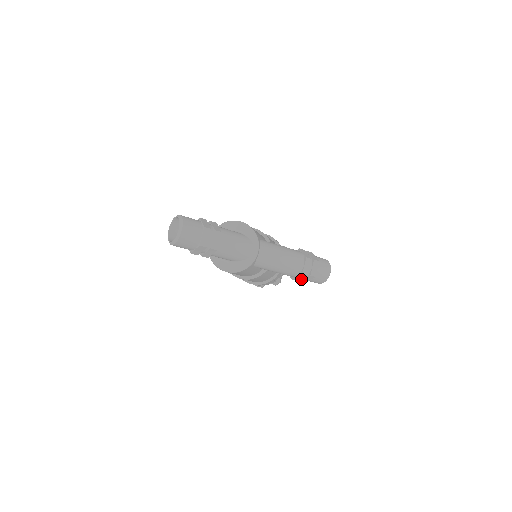
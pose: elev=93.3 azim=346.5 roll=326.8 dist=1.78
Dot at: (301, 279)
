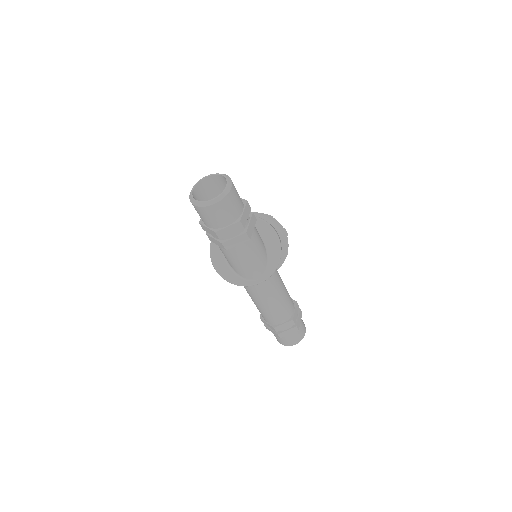
Dot at: occluded
